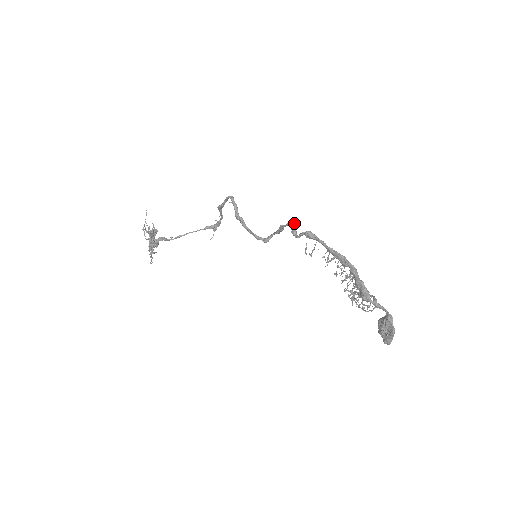
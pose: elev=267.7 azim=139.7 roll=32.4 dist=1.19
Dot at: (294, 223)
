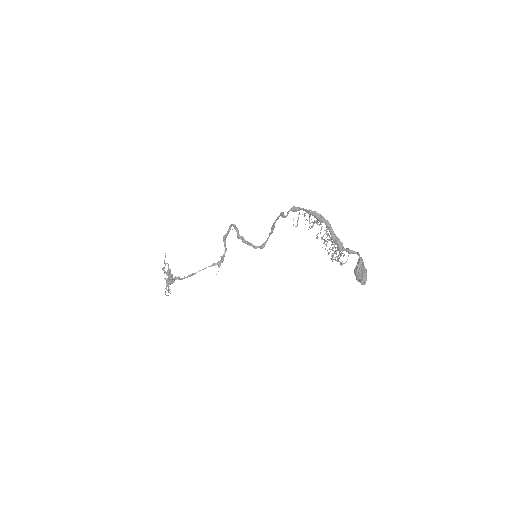
Dot at: (282, 212)
